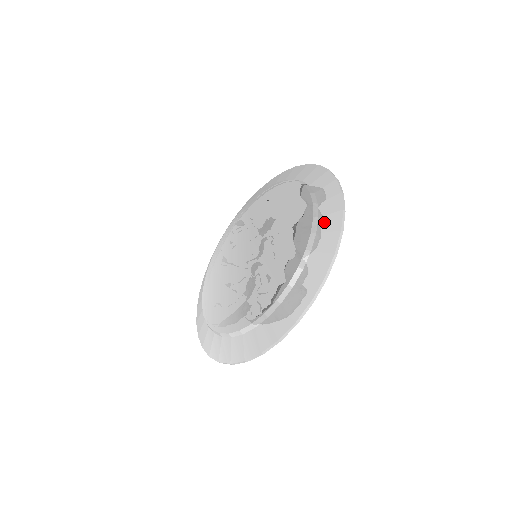
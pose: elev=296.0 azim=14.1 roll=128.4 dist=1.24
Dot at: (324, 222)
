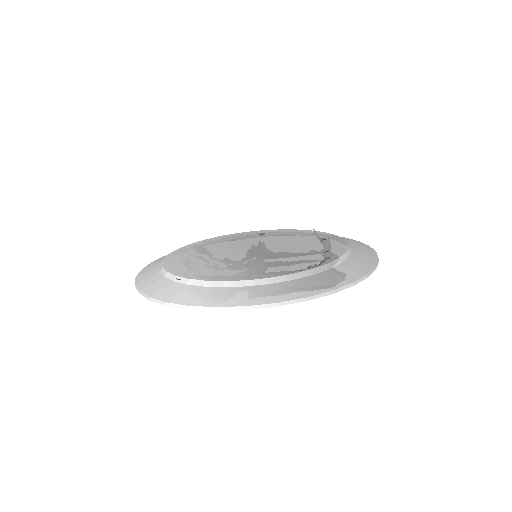
Dot at: (355, 245)
